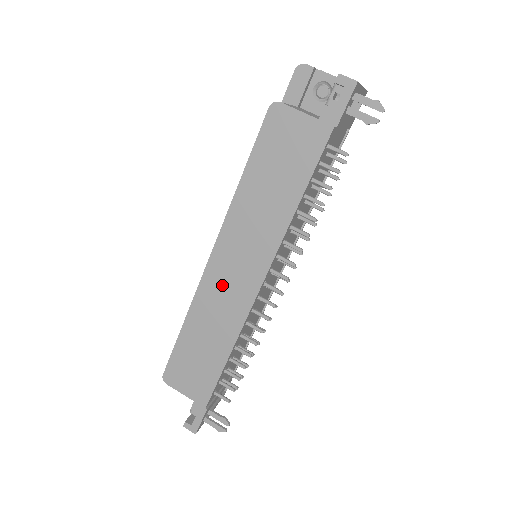
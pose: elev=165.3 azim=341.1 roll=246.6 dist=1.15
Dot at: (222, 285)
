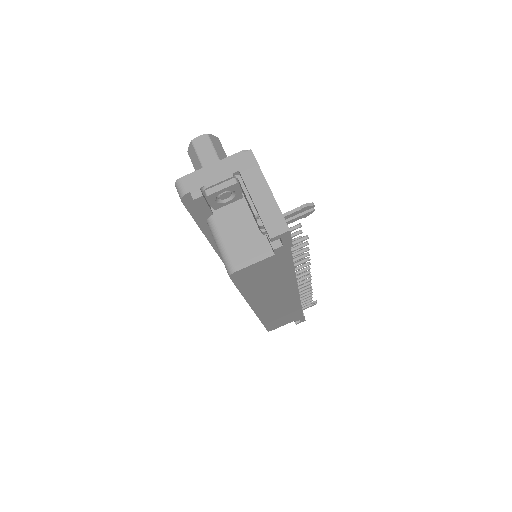
Dot at: (273, 307)
